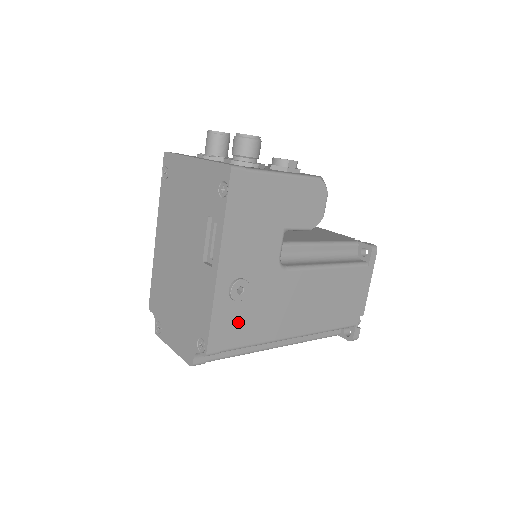
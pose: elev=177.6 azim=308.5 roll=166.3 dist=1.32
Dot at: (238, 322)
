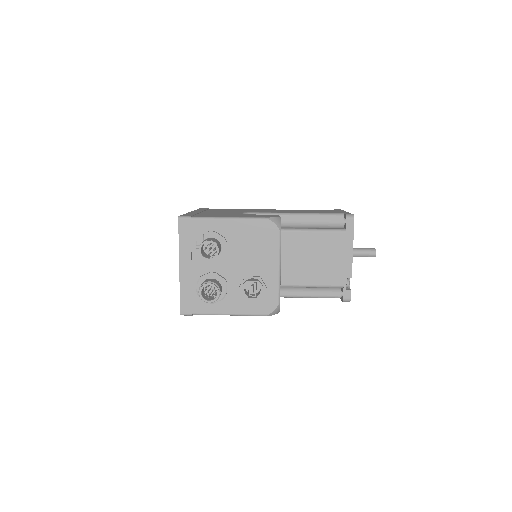
Dot at: occluded
